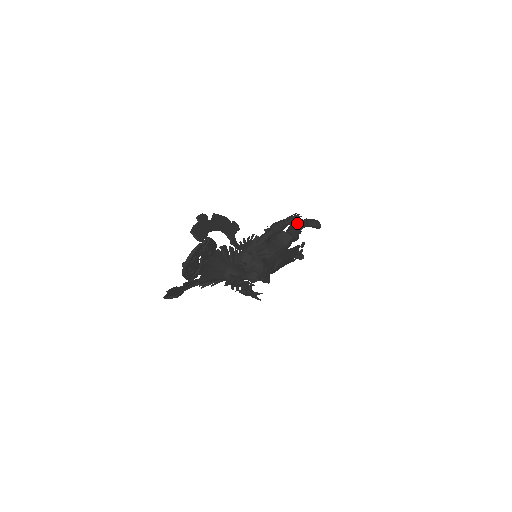
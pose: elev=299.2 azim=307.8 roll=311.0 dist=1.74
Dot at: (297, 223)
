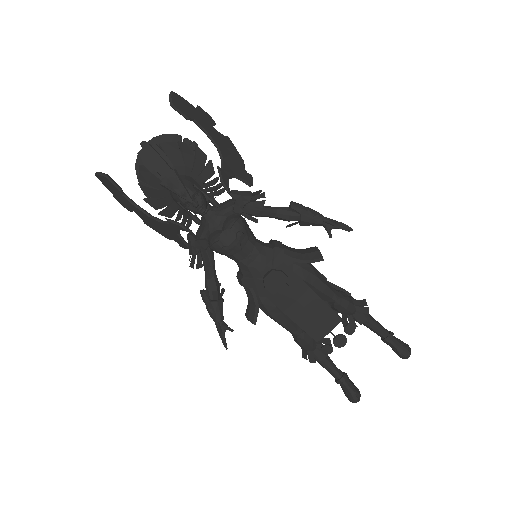
Dot at: occluded
